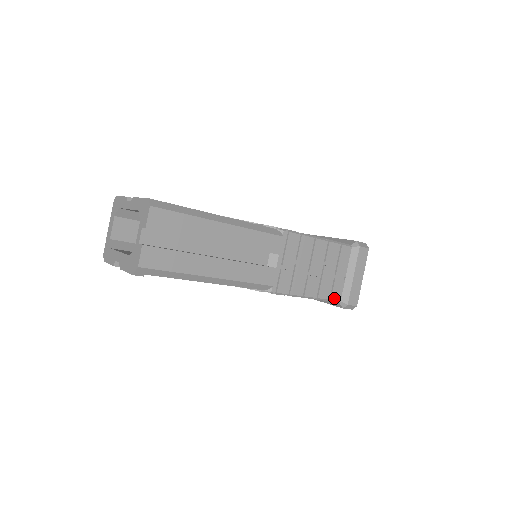
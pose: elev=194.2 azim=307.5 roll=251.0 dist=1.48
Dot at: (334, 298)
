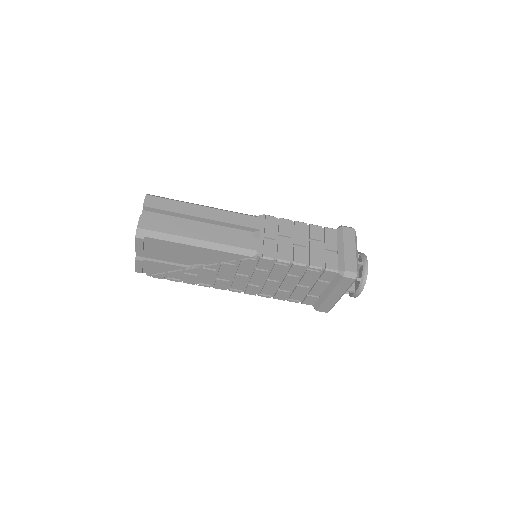
Dot at: (329, 267)
